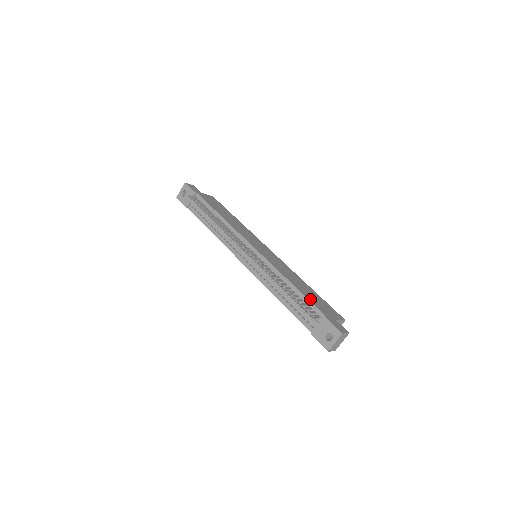
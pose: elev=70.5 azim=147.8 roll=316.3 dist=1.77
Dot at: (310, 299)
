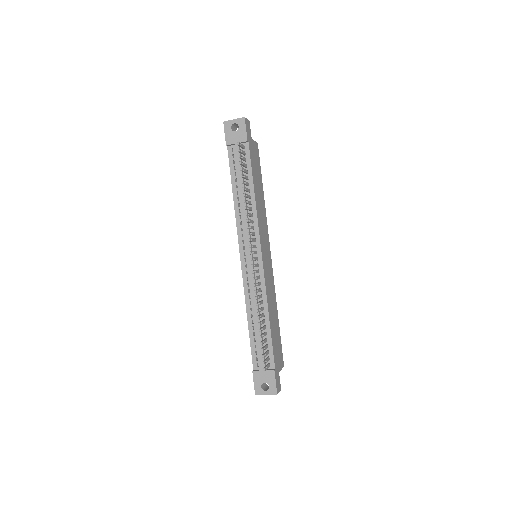
Dot at: (273, 343)
